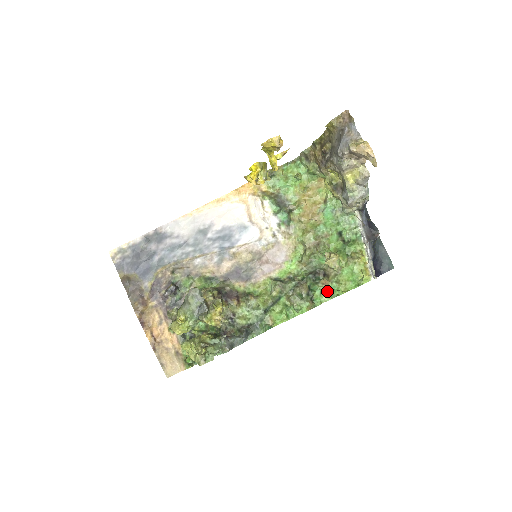
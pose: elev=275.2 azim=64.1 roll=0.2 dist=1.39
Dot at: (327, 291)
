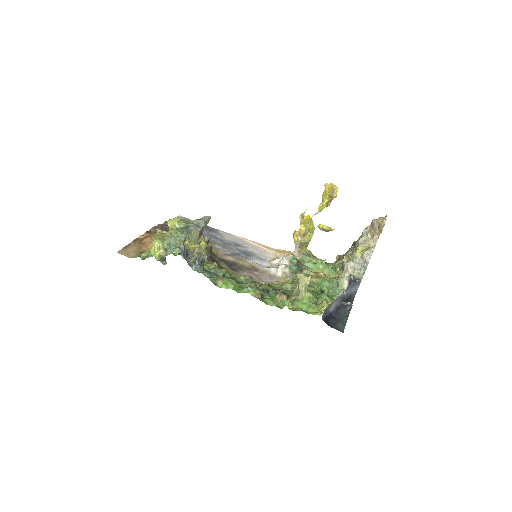
Dot at: (278, 300)
